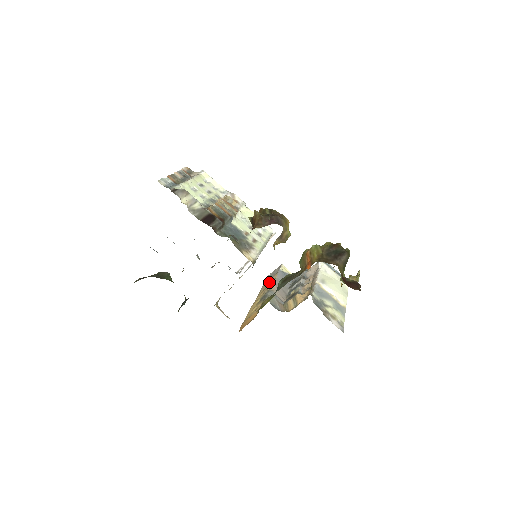
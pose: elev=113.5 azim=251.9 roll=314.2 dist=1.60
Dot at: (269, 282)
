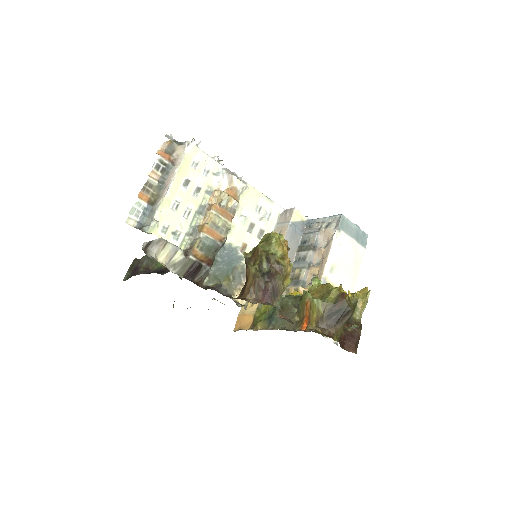
Dot at: occluded
